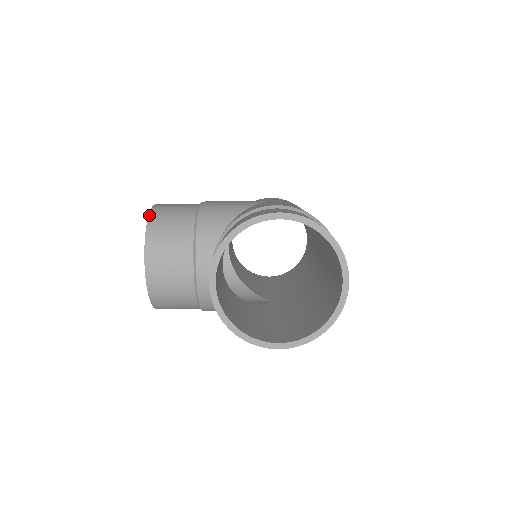
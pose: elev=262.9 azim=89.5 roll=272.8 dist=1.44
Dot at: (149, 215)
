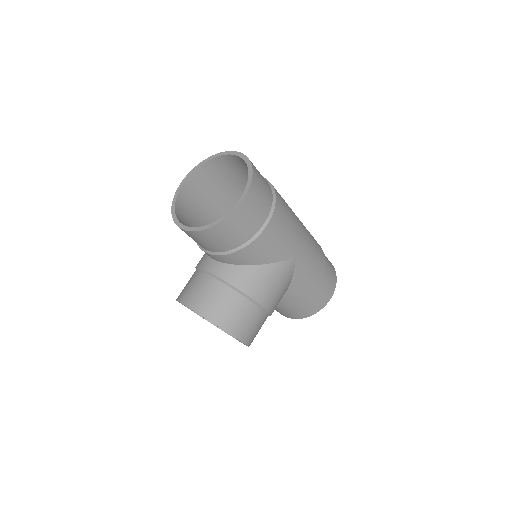
Dot at: occluded
